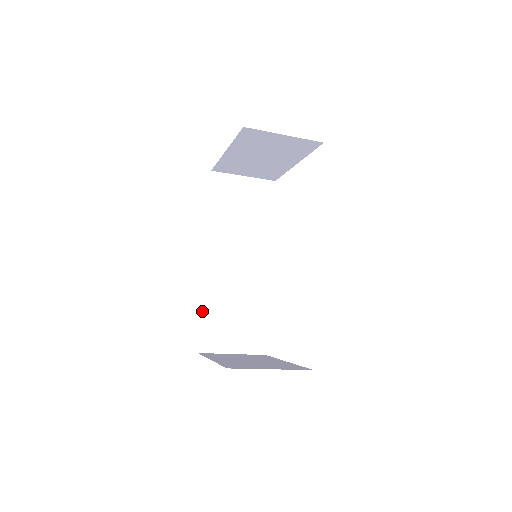
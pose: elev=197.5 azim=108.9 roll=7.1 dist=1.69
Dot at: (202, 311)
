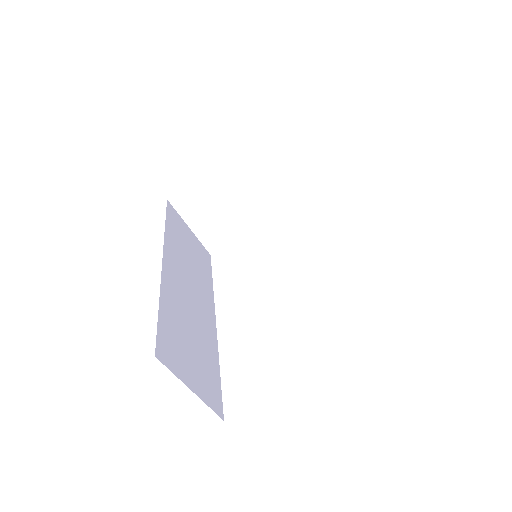
Dot at: (160, 308)
